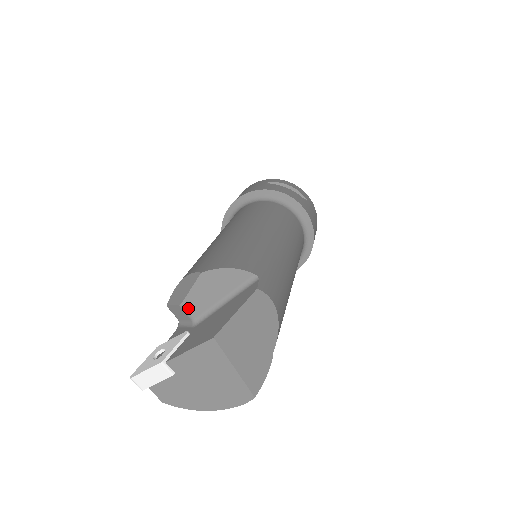
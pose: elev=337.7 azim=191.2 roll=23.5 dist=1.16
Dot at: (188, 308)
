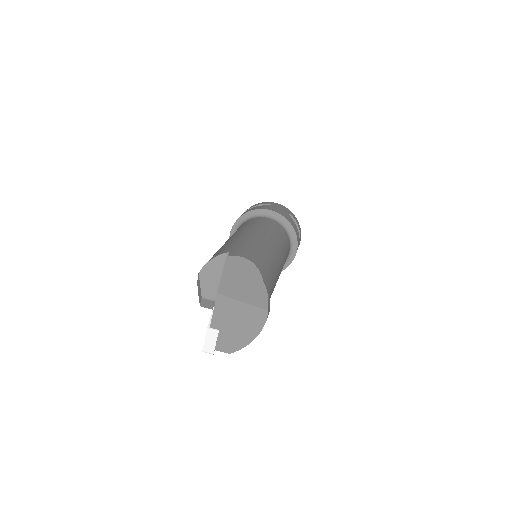
Dot at: (207, 296)
